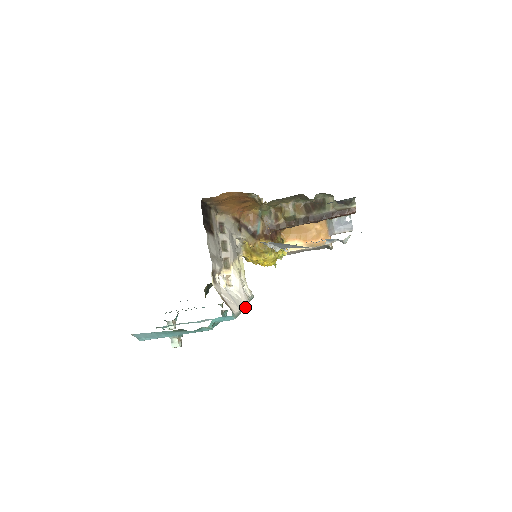
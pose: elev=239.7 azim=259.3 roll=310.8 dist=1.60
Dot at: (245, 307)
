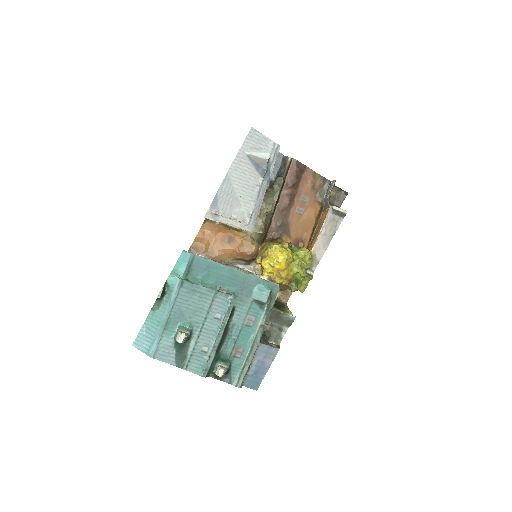
Dot at: (233, 269)
